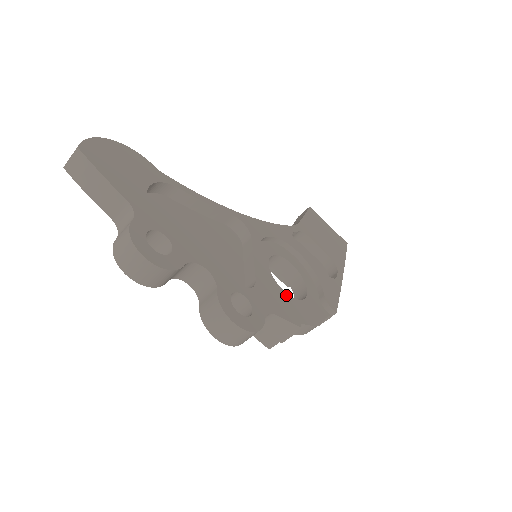
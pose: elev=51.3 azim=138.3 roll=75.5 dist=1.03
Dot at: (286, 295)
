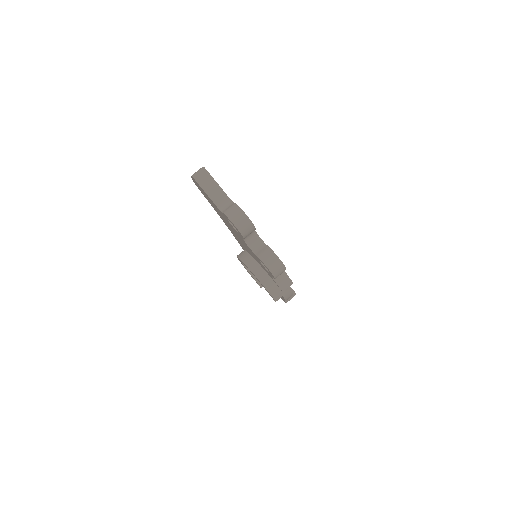
Dot at: occluded
